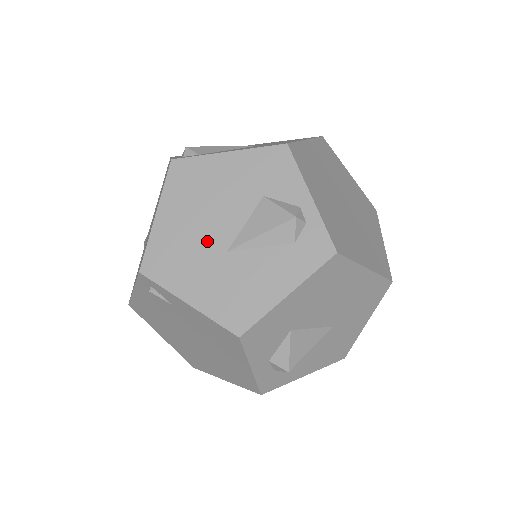
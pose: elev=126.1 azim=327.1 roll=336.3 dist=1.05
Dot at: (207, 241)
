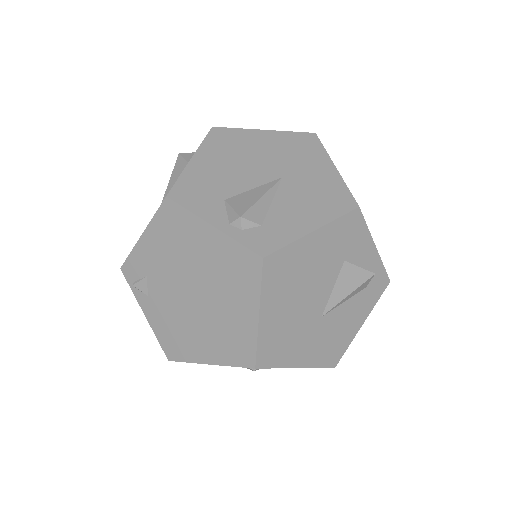
Dot at: (306, 316)
